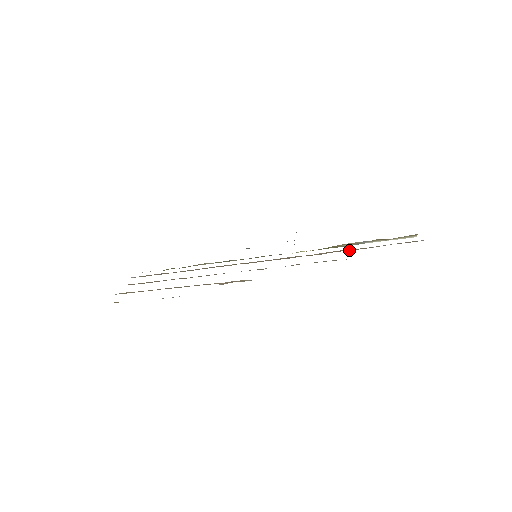
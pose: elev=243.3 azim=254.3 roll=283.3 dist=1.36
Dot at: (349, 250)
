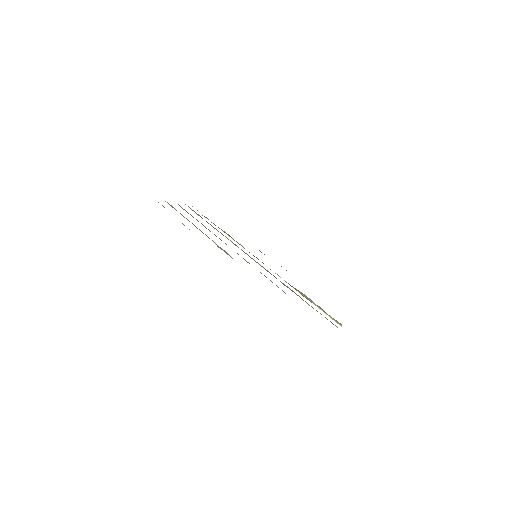
Dot at: (300, 297)
